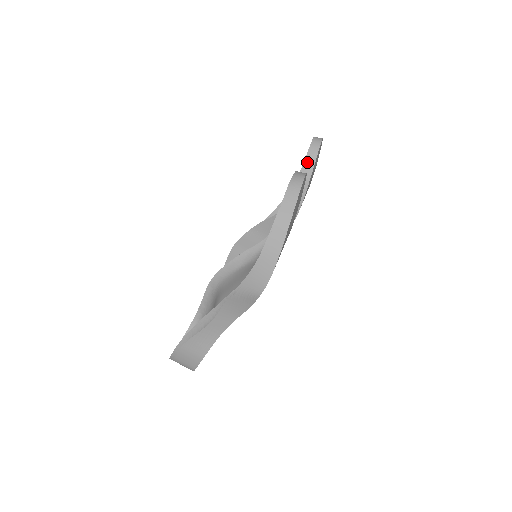
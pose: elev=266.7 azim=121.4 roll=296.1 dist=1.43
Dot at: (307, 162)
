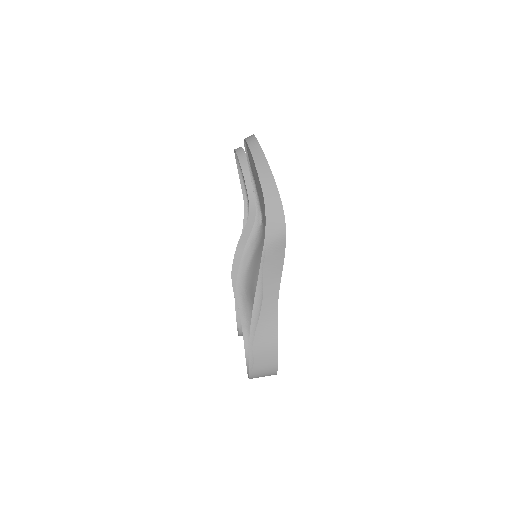
Dot at: (243, 164)
